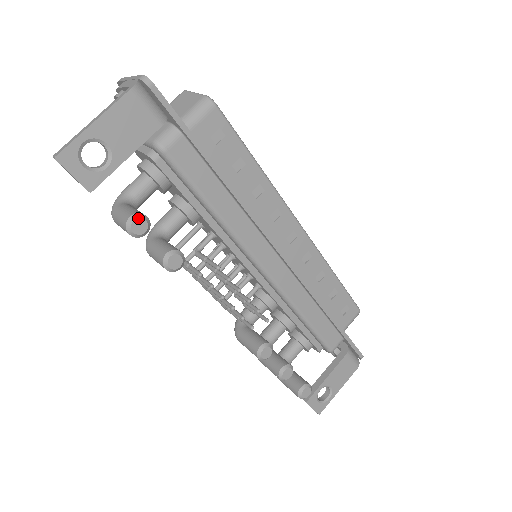
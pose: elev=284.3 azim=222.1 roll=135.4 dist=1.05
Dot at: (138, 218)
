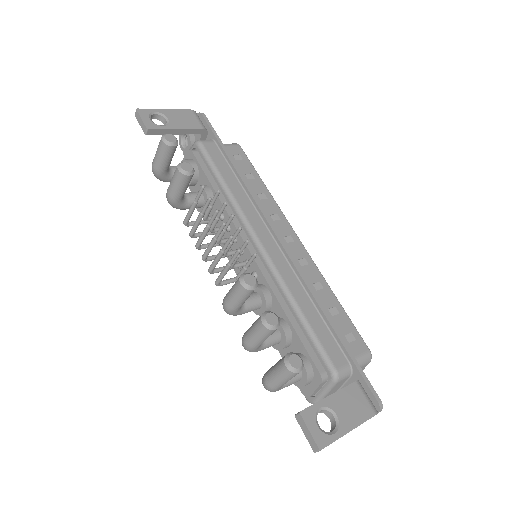
Dot at: (172, 135)
